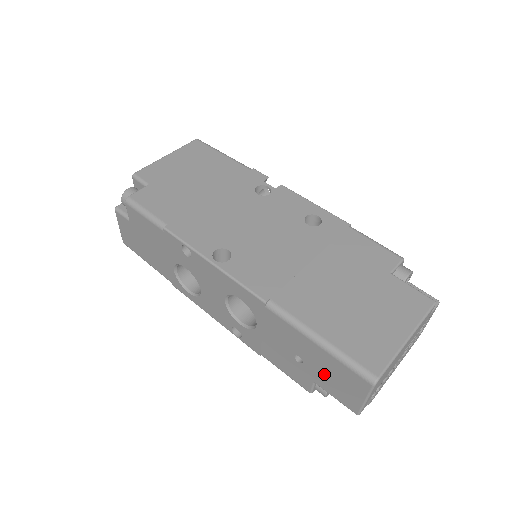
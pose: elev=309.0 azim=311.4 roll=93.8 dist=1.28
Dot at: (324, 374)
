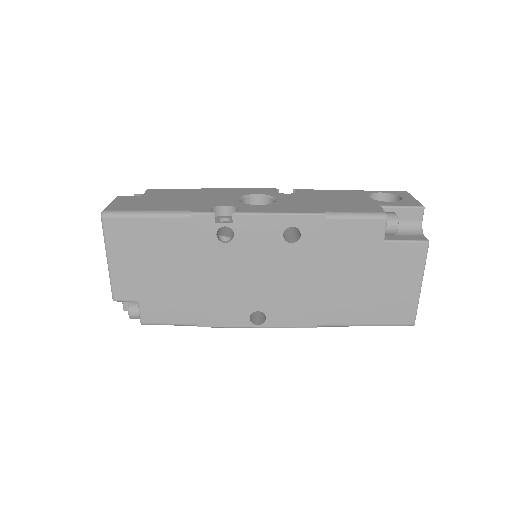
Dot at: occluded
